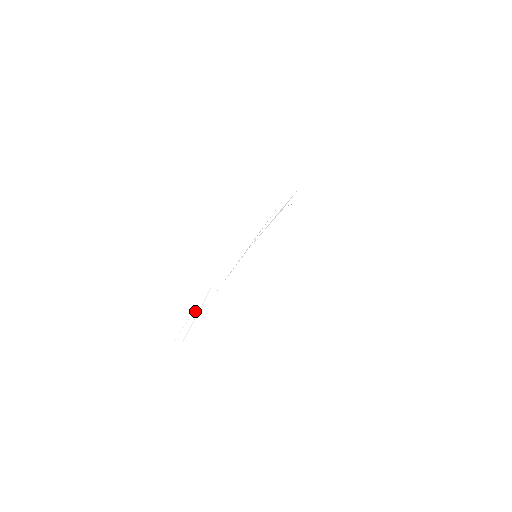
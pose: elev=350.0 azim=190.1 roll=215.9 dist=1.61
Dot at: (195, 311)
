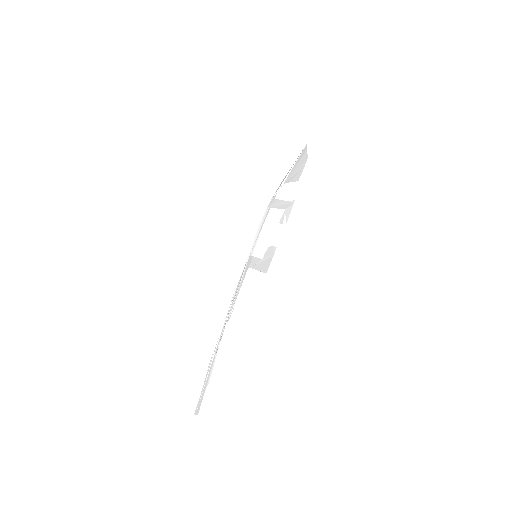
Dot at: (219, 341)
